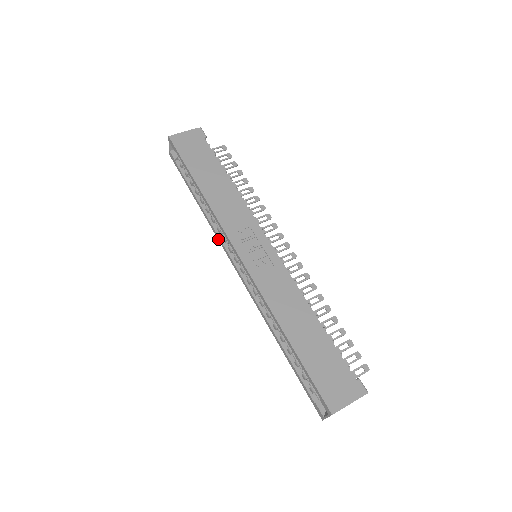
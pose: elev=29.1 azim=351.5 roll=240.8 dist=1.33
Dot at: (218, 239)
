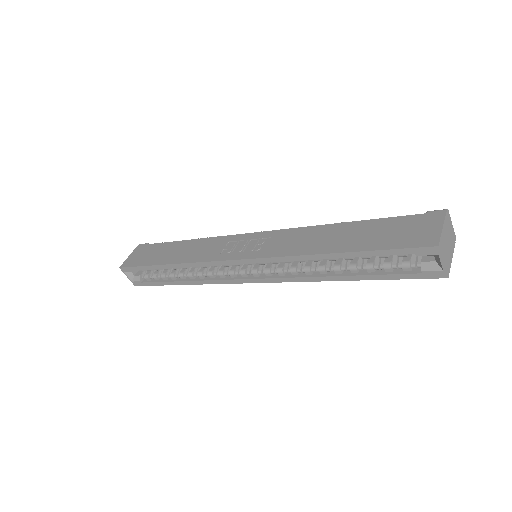
Dot at: (218, 283)
